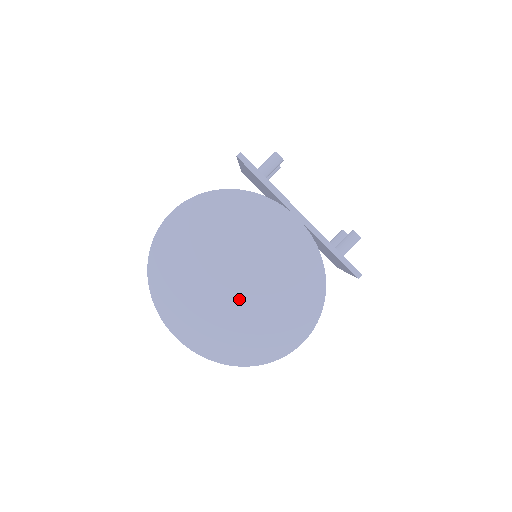
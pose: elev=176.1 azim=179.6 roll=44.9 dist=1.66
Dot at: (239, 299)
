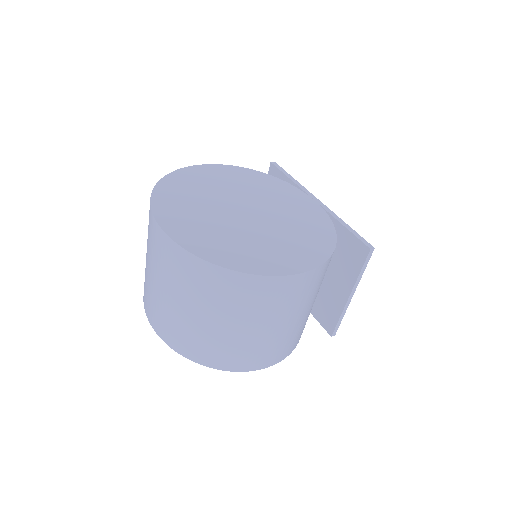
Dot at: (242, 223)
